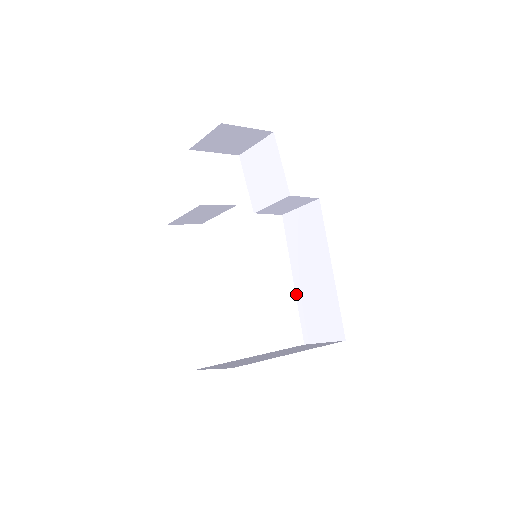
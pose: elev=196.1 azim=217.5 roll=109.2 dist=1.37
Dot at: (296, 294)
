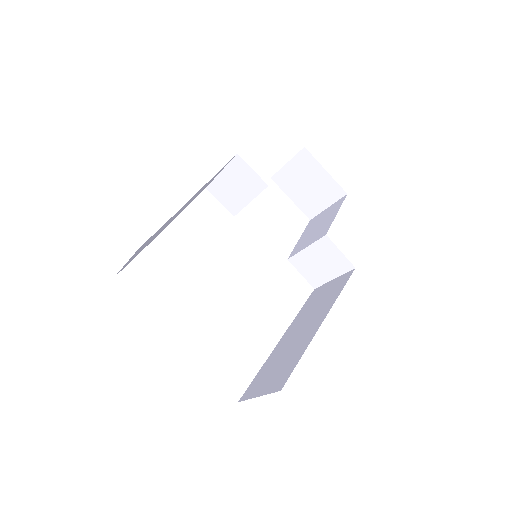
Dot at: (272, 352)
